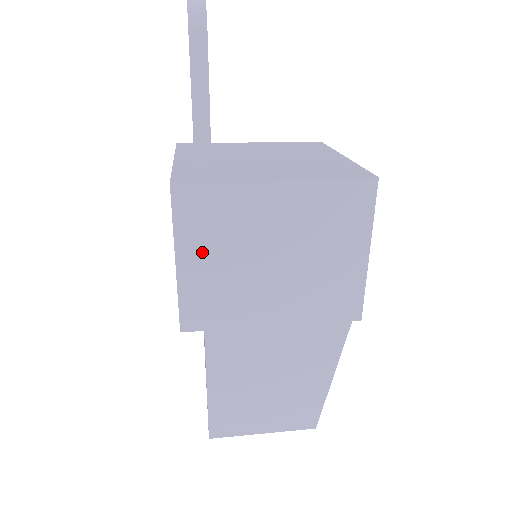
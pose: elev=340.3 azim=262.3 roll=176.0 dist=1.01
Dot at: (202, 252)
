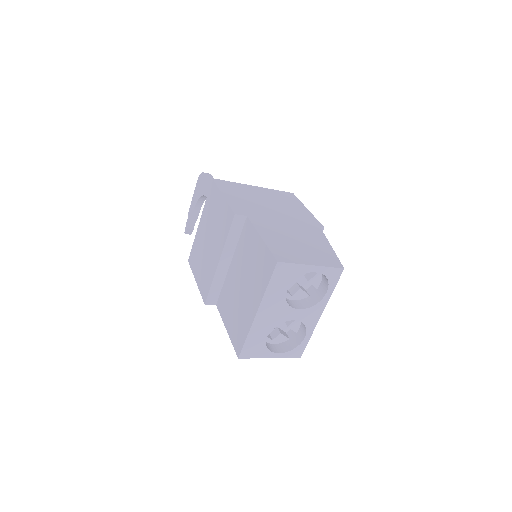
Dot at: (233, 195)
